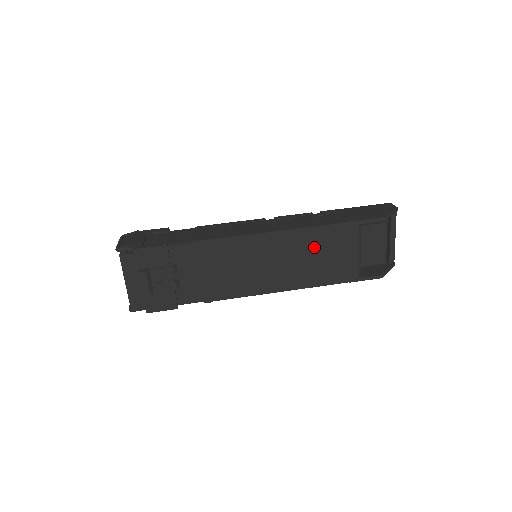
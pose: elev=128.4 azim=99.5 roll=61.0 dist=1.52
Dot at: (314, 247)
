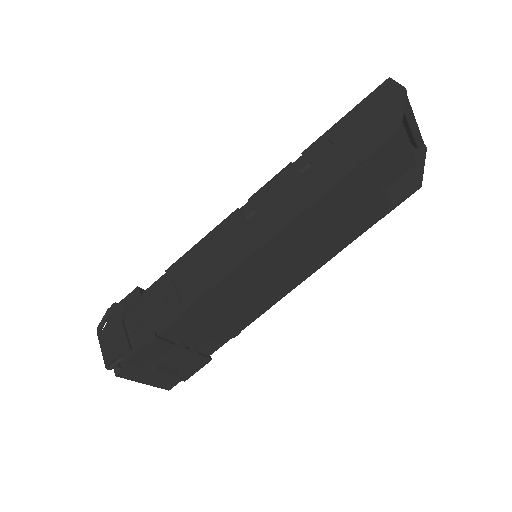
Dot at: (322, 221)
